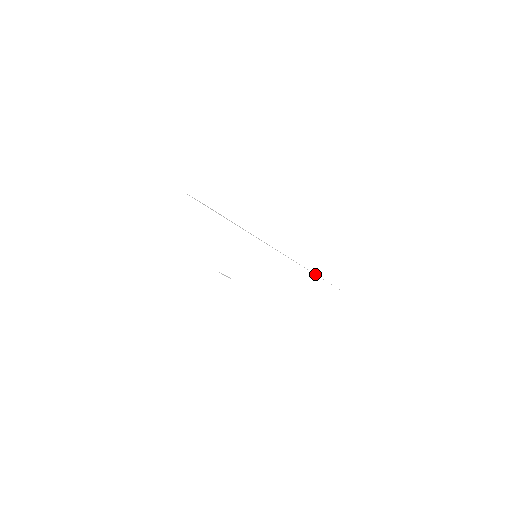
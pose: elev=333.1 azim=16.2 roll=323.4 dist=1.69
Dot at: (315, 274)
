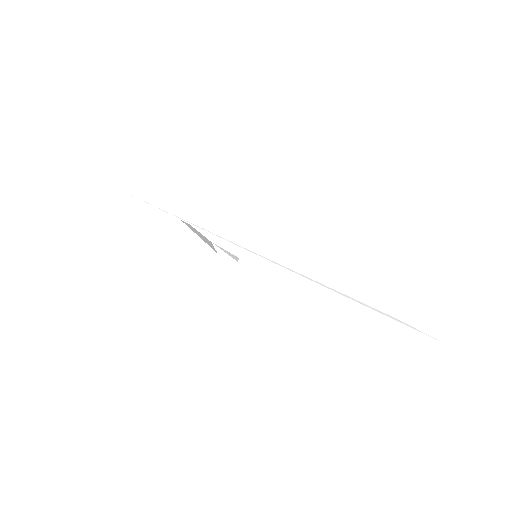
Dot at: (345, 295)
